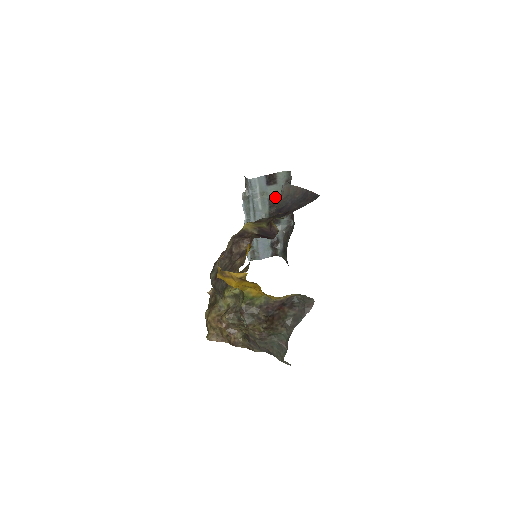
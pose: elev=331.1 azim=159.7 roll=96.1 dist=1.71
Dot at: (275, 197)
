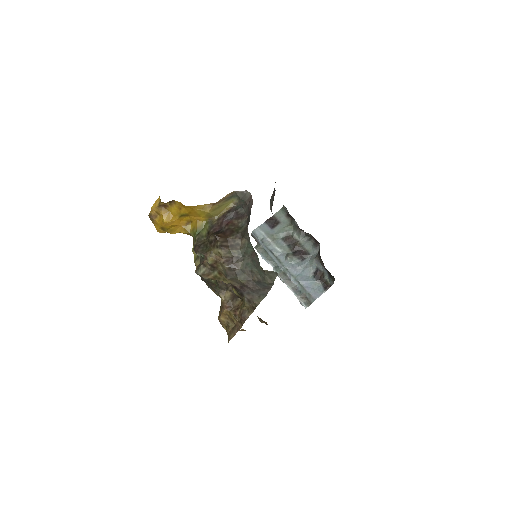
Dot at: (287, 234)
